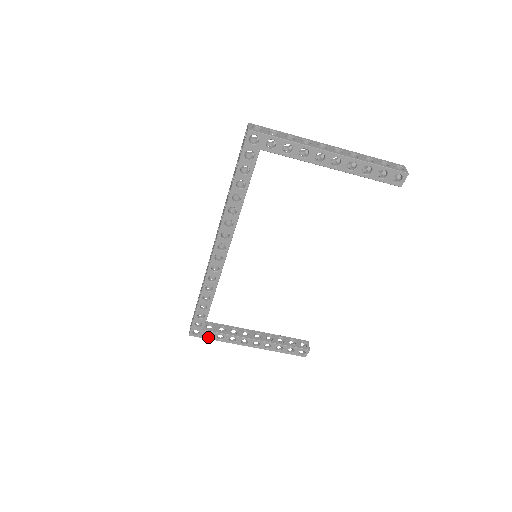
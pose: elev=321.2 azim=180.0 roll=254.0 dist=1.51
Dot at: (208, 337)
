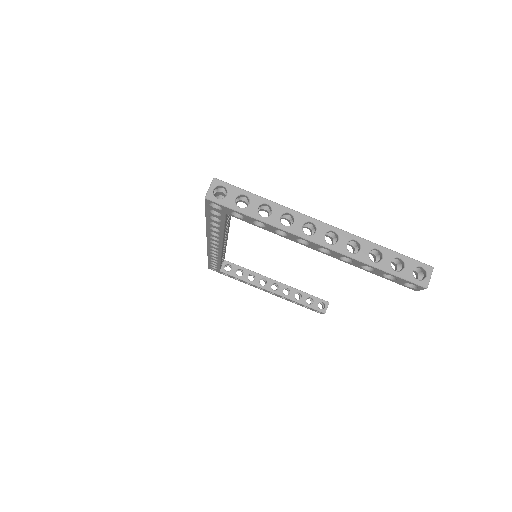
Dot at: (226, 275)
